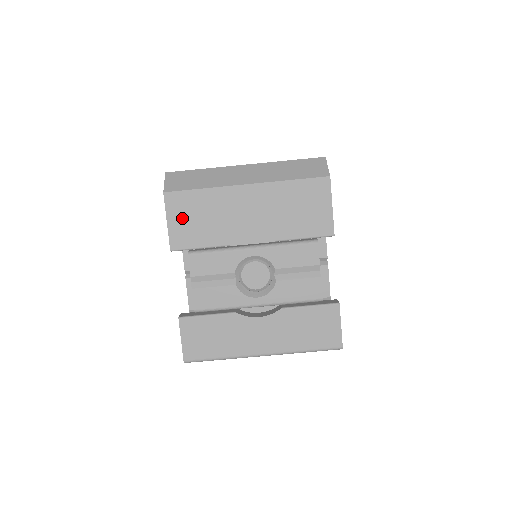
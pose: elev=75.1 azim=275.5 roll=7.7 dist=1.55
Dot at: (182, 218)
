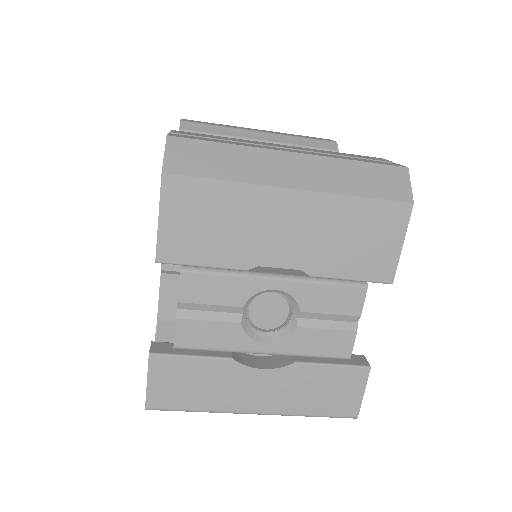
Dot at: (184, 218)
